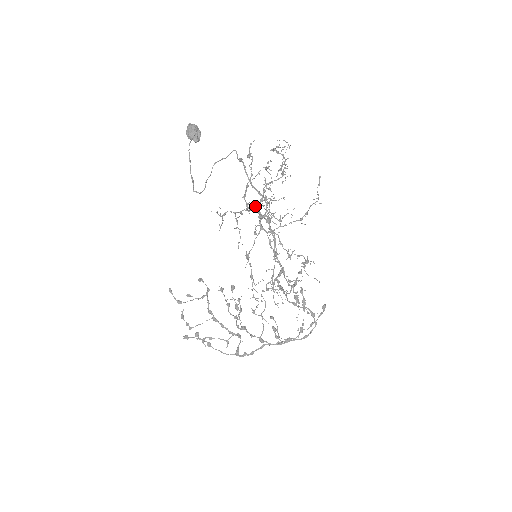
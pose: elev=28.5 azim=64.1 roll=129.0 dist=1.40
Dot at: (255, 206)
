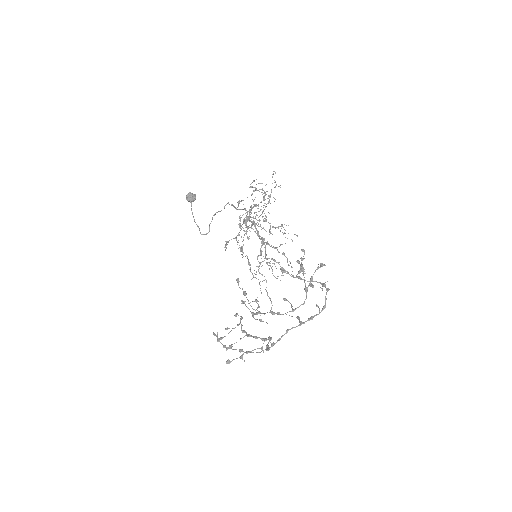
Dot at: occluded
